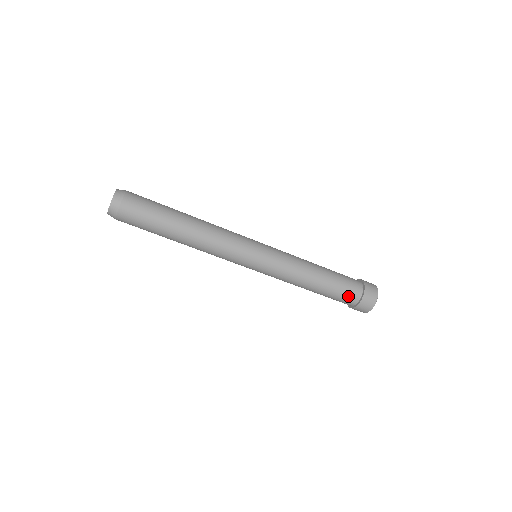
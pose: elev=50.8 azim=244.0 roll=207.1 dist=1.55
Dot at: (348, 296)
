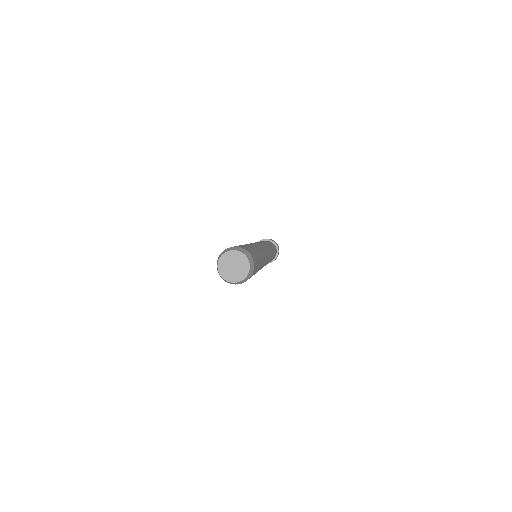
Dot at: occluded
